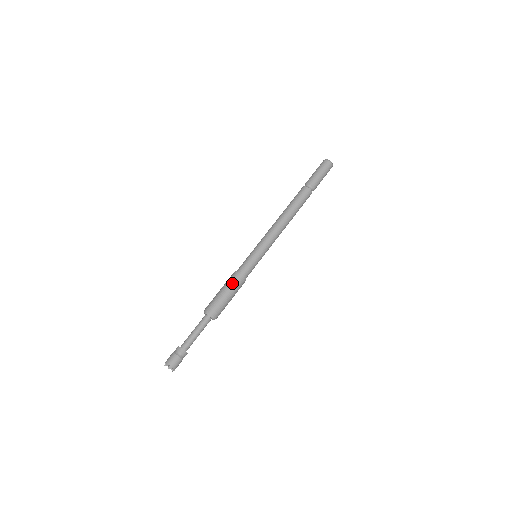
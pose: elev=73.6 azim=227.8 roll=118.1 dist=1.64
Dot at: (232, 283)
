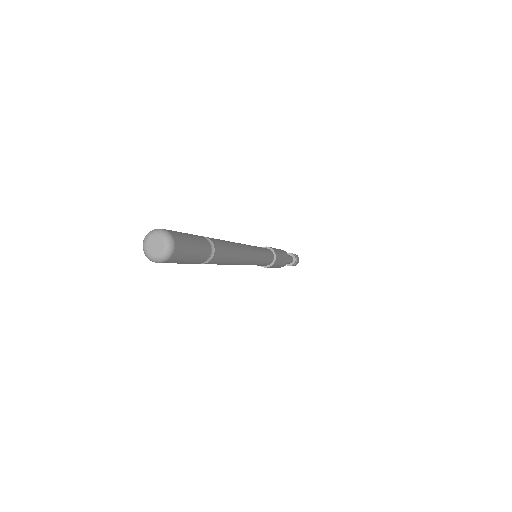
Dot at: occluded
